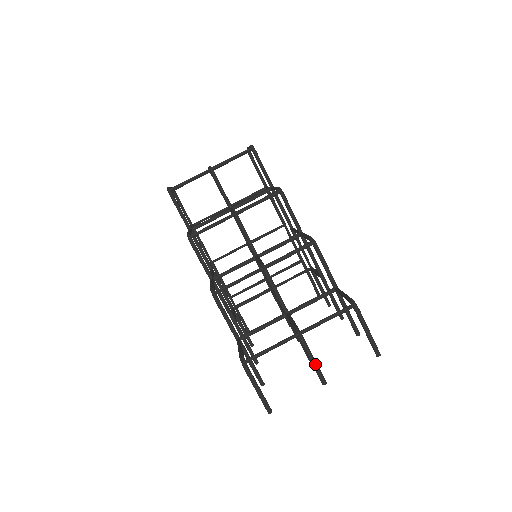
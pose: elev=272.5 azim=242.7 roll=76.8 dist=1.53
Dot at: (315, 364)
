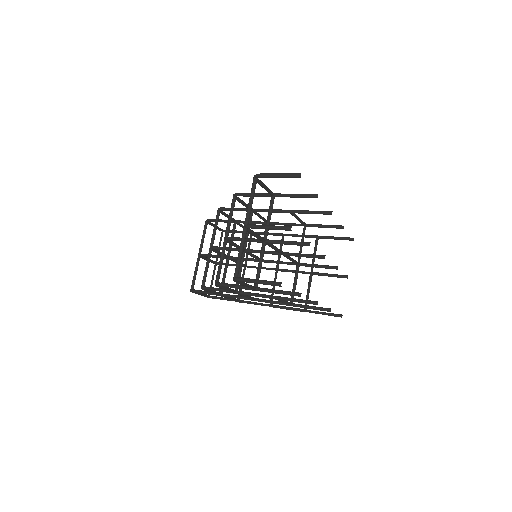
Dot at: (271, 227)
